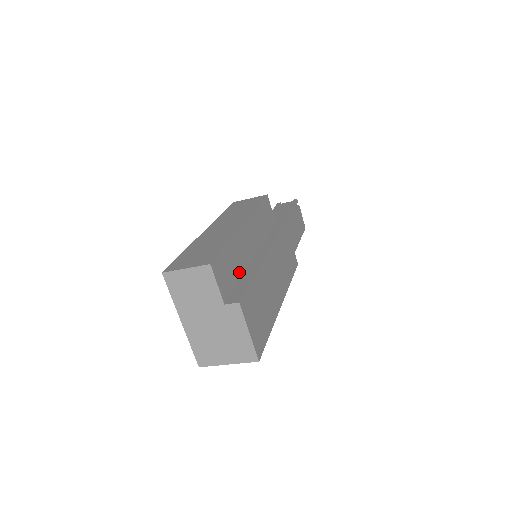
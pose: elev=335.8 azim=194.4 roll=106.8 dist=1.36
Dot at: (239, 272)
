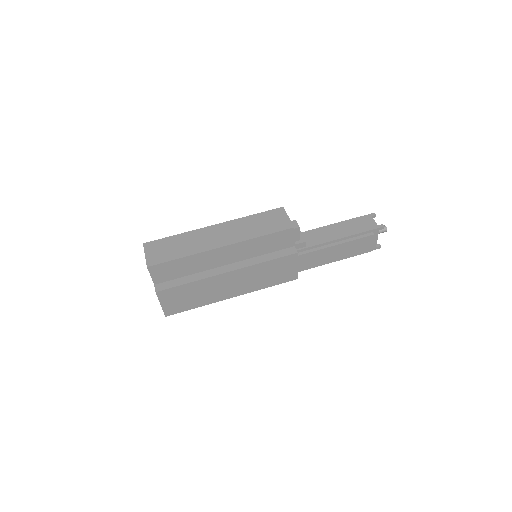
Dot at: (189, 272)
